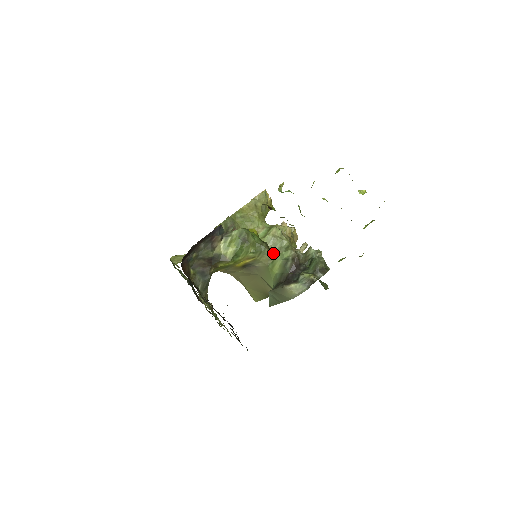
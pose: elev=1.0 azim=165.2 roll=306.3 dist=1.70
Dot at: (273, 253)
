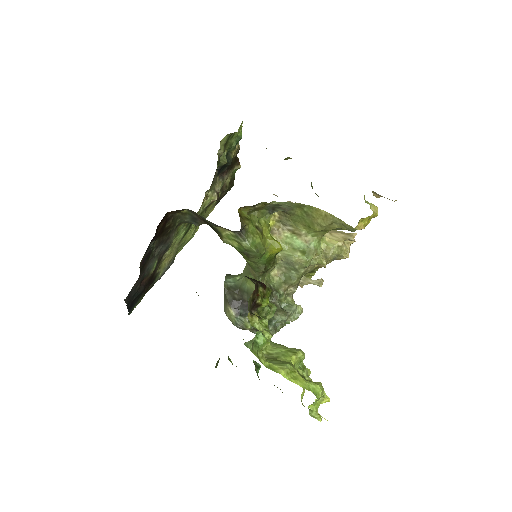
Dot at: (263, 277)
